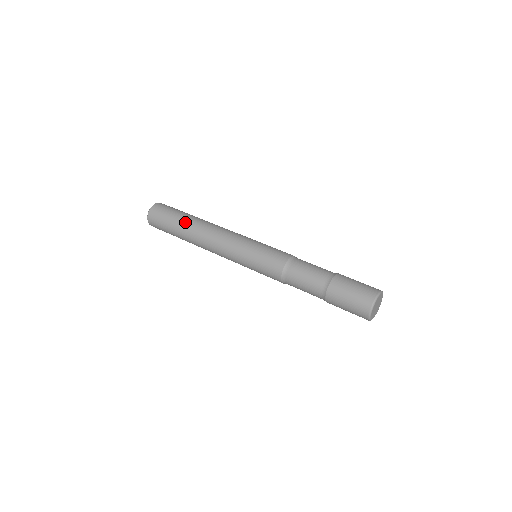
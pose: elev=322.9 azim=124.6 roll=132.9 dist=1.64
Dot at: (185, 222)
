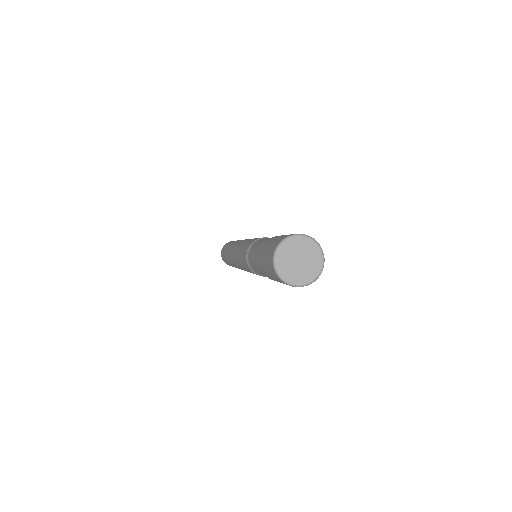
Dot at: occluded
